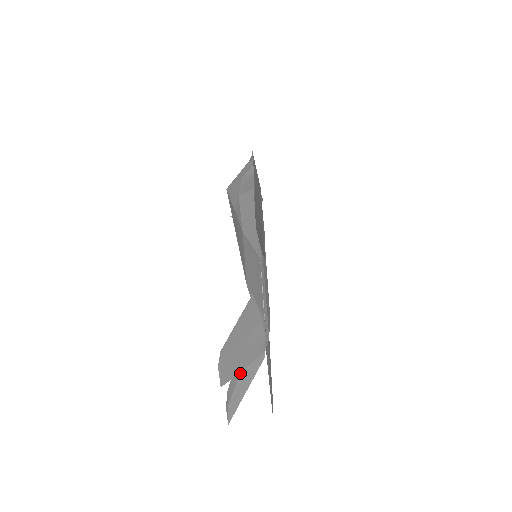
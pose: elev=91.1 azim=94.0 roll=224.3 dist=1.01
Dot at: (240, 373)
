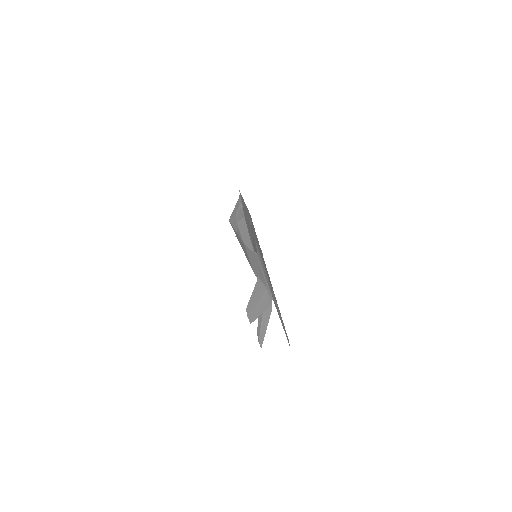
Dot at: (261, 321)
